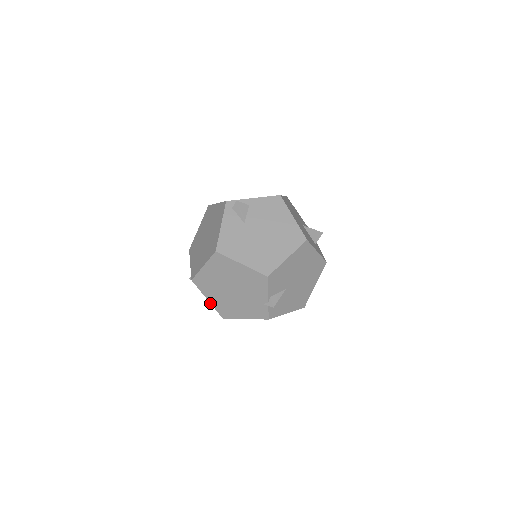
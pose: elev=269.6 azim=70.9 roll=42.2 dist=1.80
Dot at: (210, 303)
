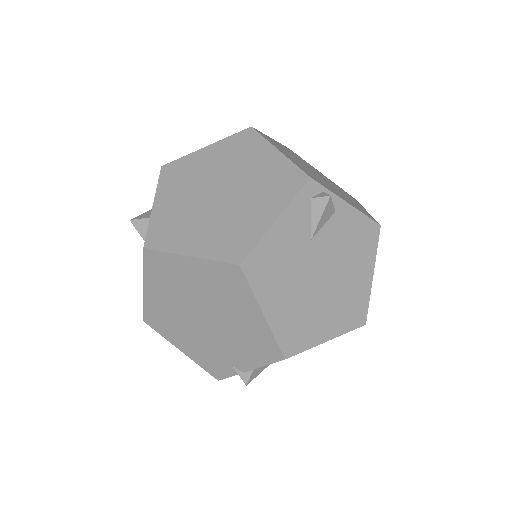
Dot at: (143, 293)
